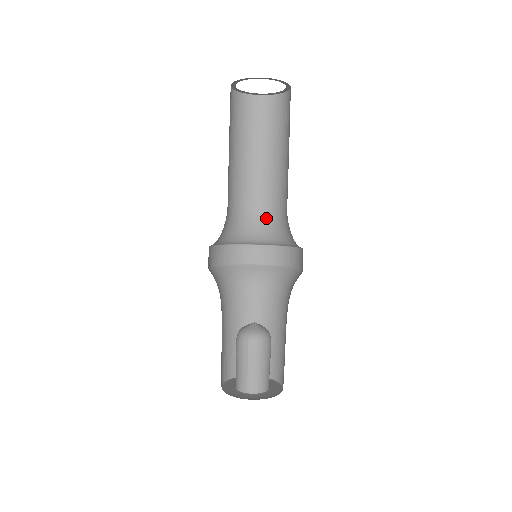
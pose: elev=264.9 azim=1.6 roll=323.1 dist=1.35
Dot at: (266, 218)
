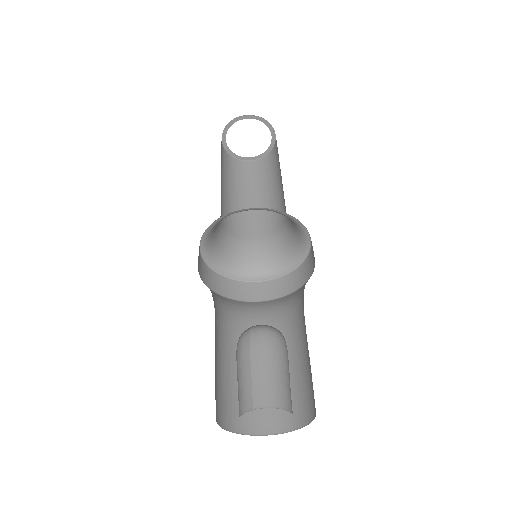
Dot at: (270, 243)
